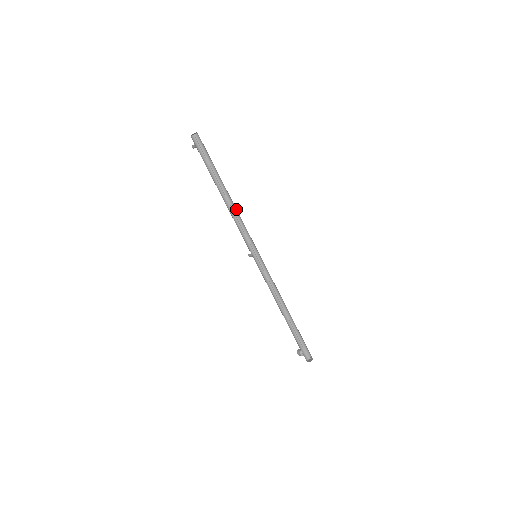
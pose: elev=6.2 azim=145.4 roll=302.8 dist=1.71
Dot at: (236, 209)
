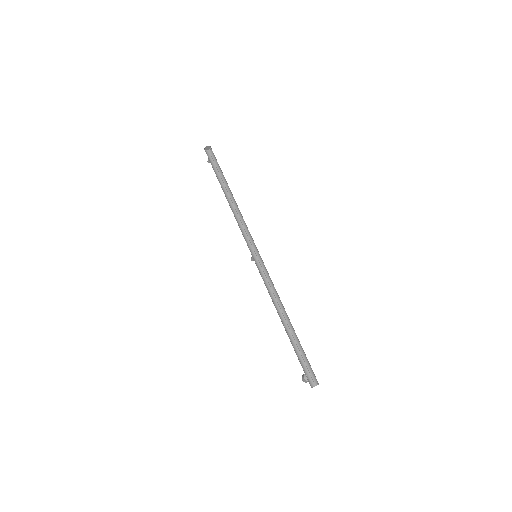
Dot at: (239, 210)
